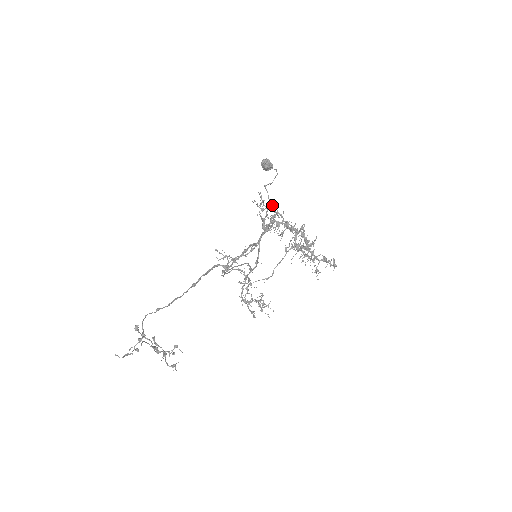
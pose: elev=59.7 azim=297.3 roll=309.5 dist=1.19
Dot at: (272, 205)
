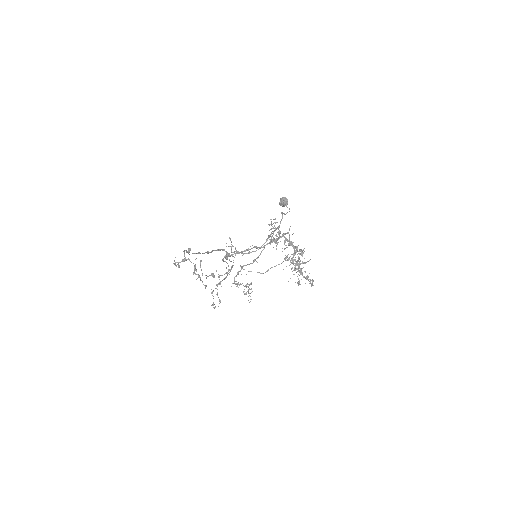
Dot at: occluded
